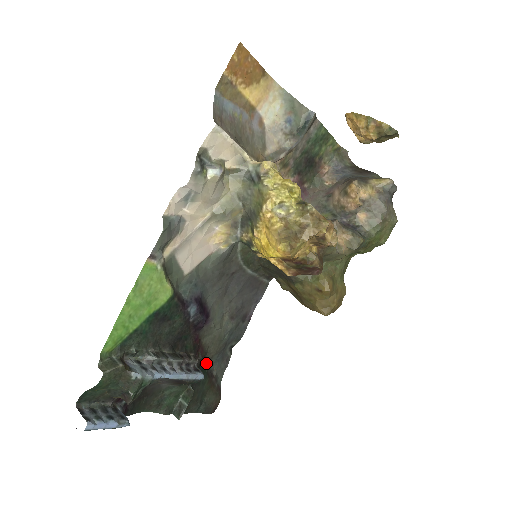
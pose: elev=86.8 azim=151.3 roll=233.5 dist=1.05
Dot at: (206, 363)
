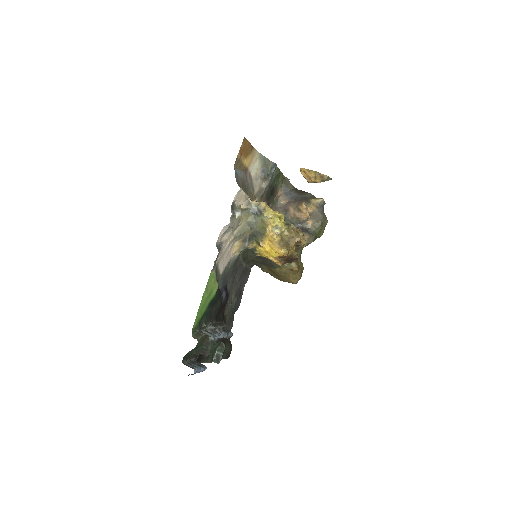
Dot at: occluded
